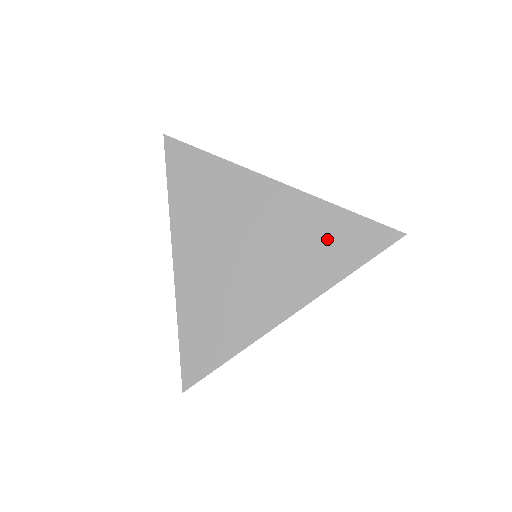
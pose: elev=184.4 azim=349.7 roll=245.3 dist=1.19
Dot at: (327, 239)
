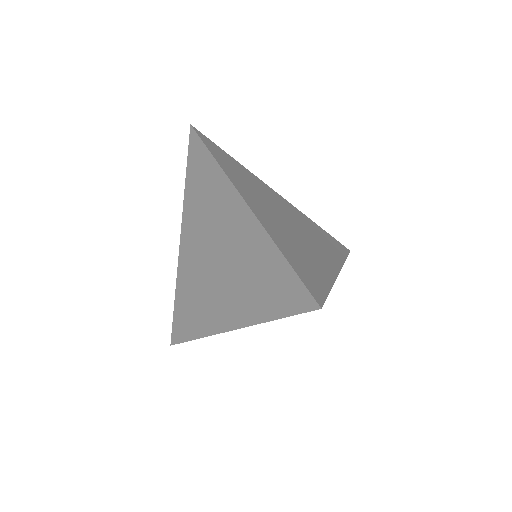
Dot at: (263, 277)
